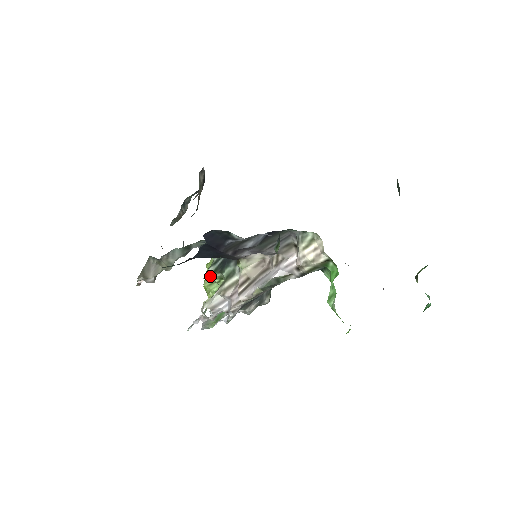
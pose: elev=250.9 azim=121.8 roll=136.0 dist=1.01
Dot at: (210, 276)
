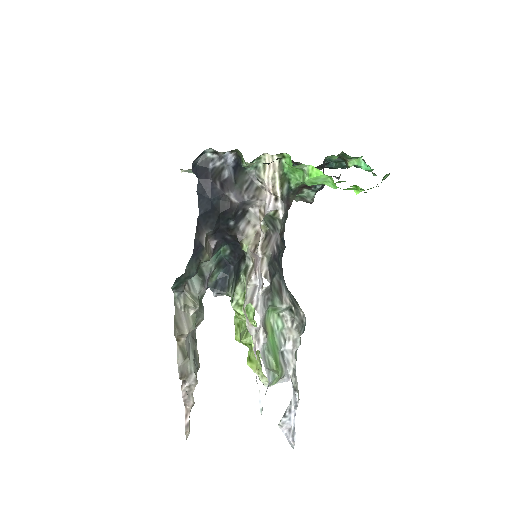
Dot at: (234, 295)
